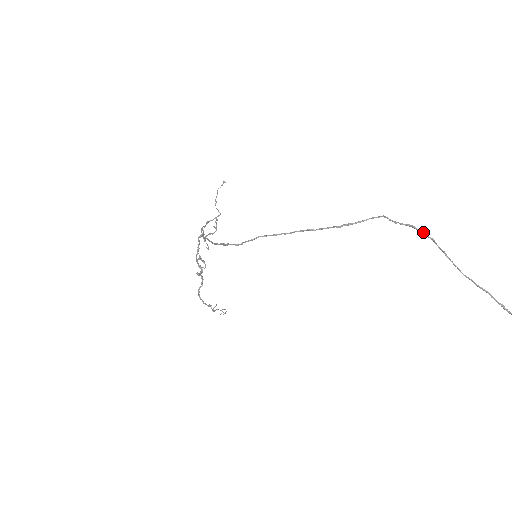
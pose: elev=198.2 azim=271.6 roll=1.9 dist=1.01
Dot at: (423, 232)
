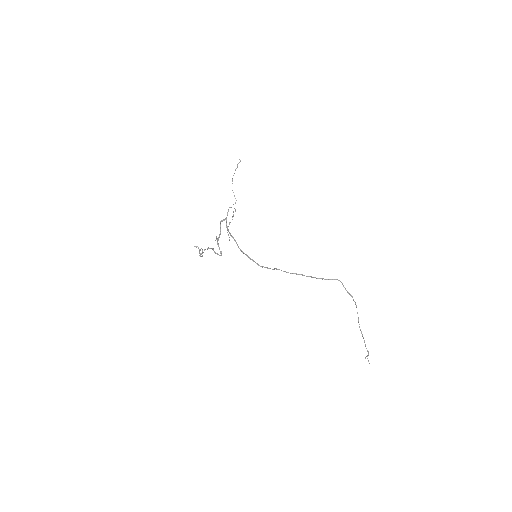
Dot at: (355, 302)
